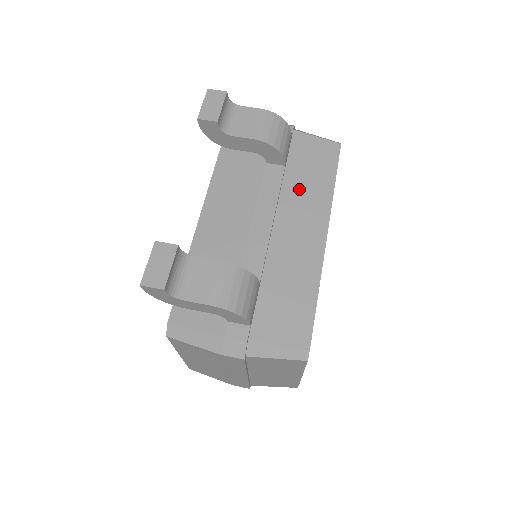
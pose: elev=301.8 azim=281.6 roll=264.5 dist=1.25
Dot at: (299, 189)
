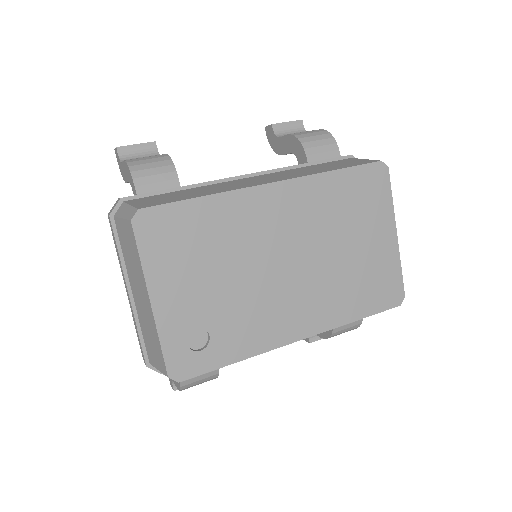
Dot at: (298, 171)
